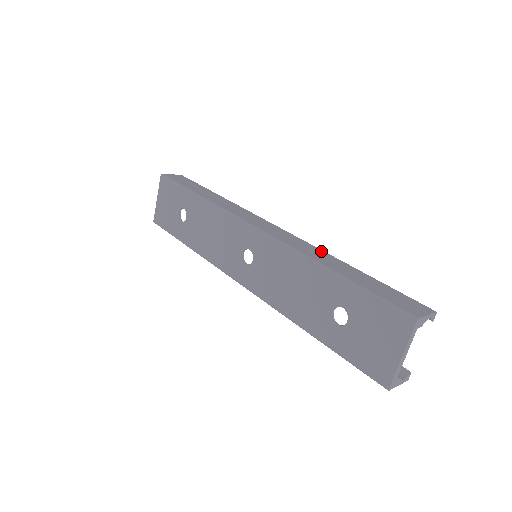
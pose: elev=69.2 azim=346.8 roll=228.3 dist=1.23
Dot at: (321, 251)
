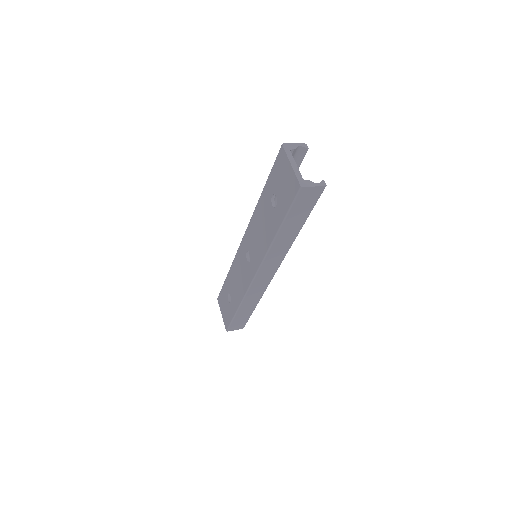
Dot at: occluded
